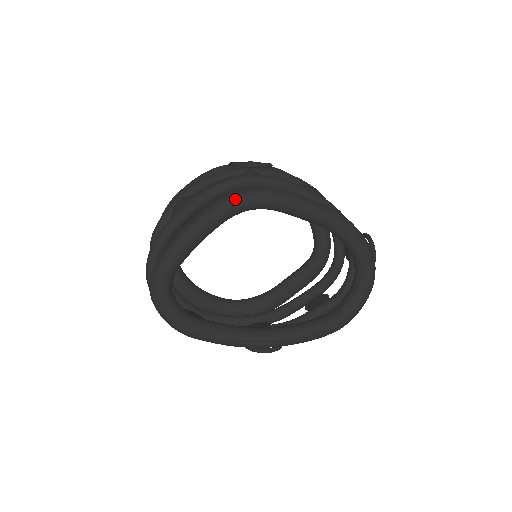
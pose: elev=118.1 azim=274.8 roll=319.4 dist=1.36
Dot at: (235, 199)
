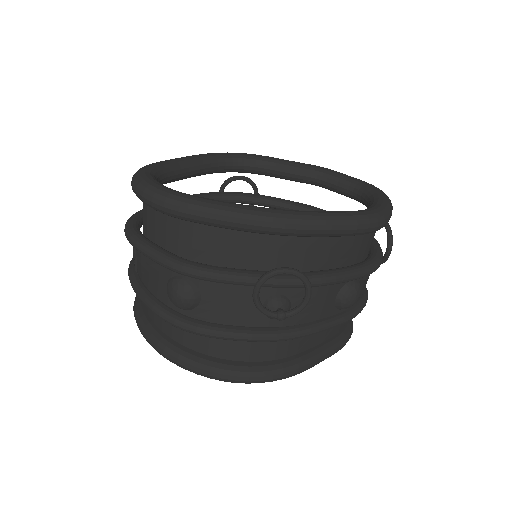
Dot at: (225, 153)
